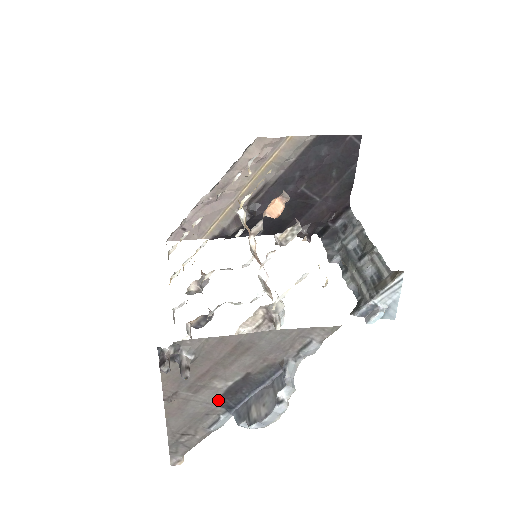
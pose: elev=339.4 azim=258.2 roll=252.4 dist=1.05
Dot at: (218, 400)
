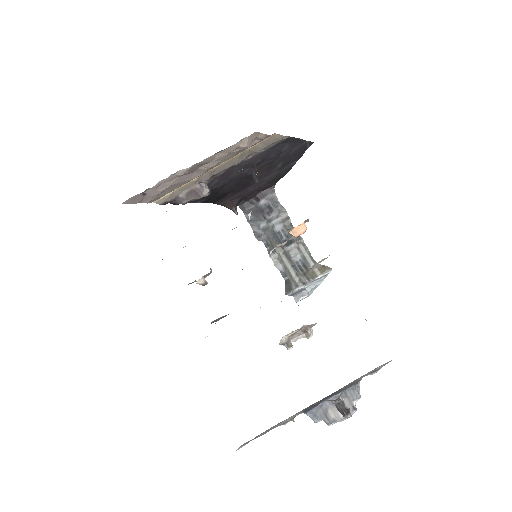
Dot at: (306, 408)
